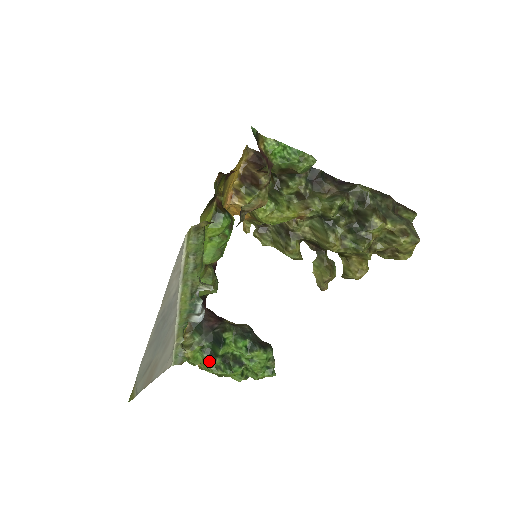
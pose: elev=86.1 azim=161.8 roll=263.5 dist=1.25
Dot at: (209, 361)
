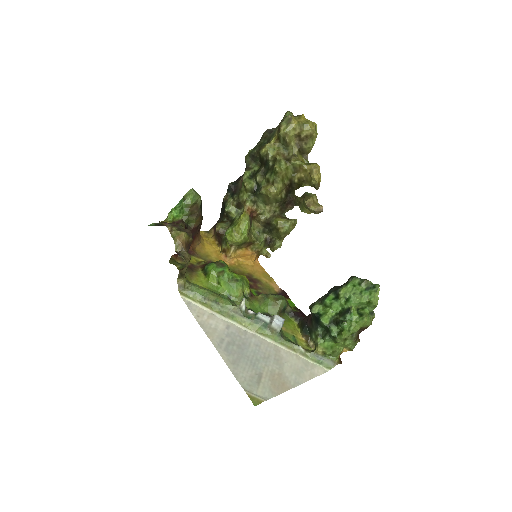
Dot at: (331, 337)
